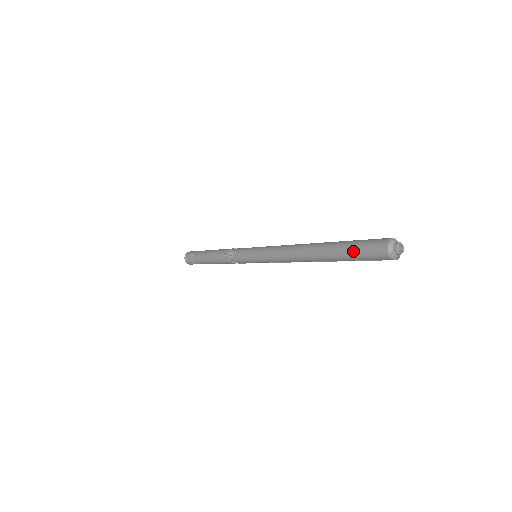
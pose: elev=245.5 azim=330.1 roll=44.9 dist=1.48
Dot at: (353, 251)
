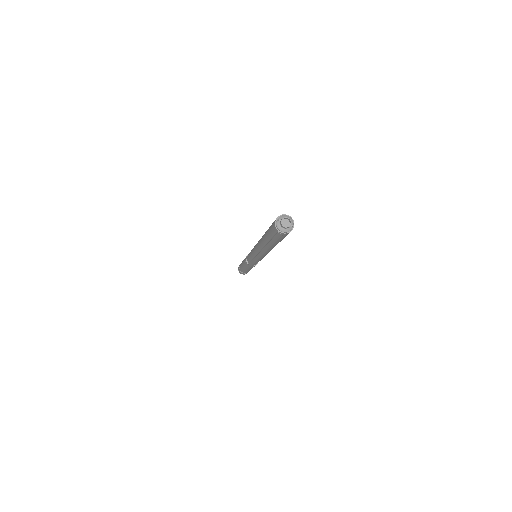
Dot at: occluded
